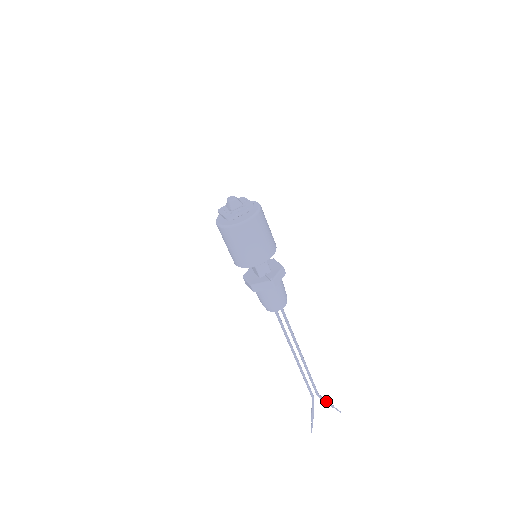
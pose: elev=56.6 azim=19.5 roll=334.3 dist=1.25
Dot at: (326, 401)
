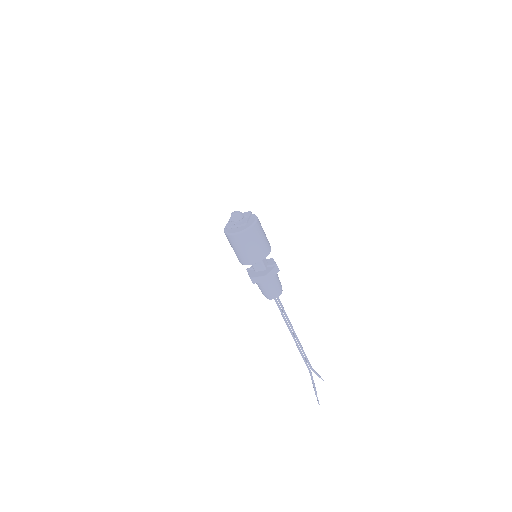
Dot at: (316, 372)
